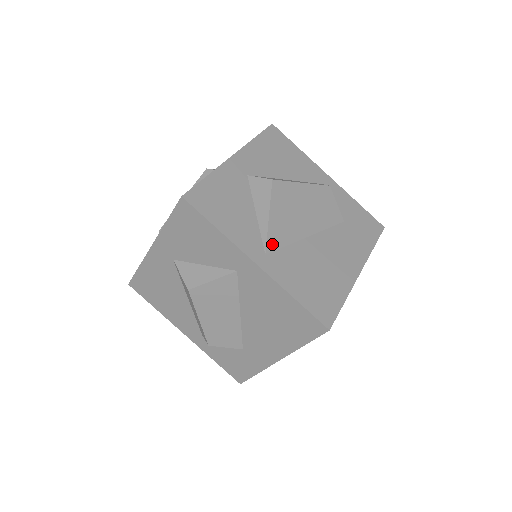
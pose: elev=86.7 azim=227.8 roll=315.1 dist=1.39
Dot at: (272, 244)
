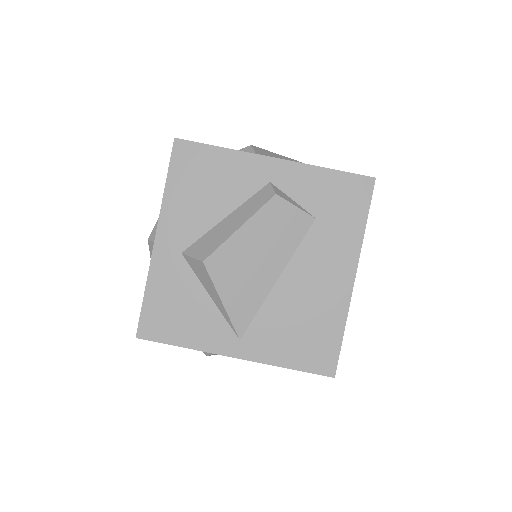
Dot at: (241, 325)
